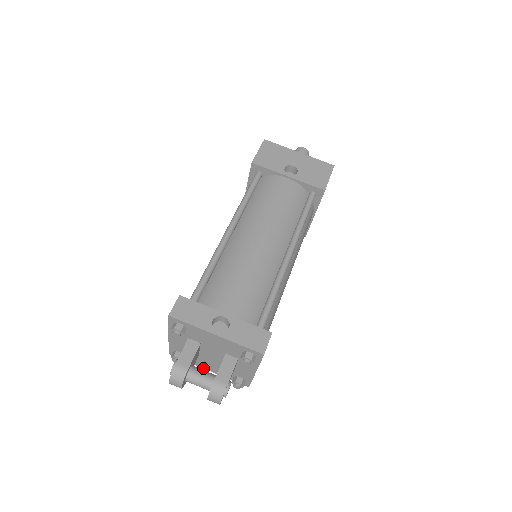
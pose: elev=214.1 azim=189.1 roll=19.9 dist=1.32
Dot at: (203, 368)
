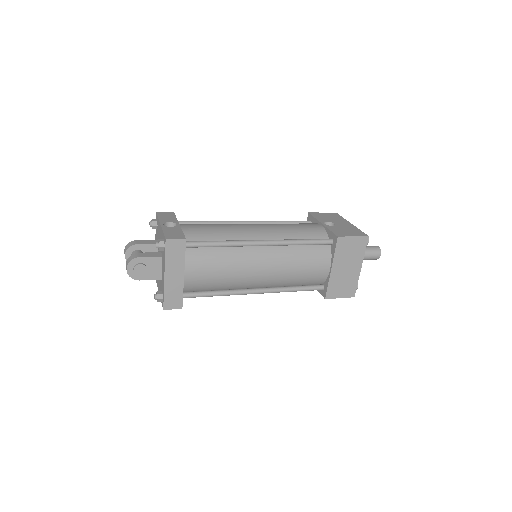
Dot at: (158, 289)
